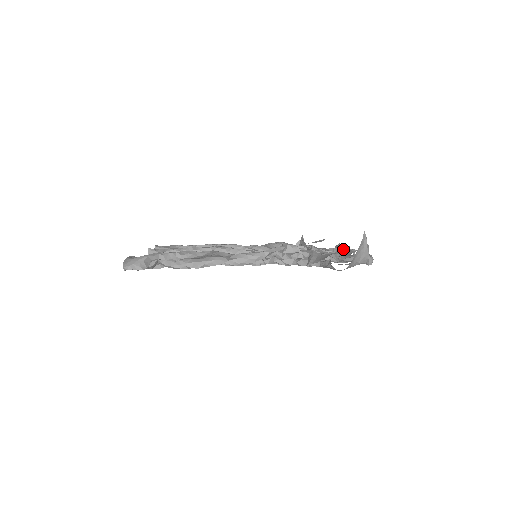
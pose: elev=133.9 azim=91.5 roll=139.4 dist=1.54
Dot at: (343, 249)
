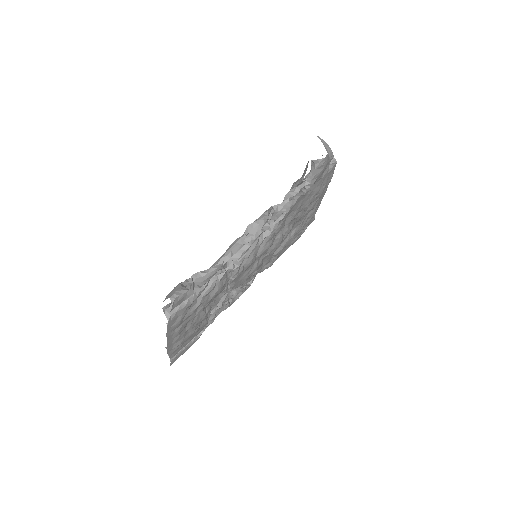
Dot at: occluded
